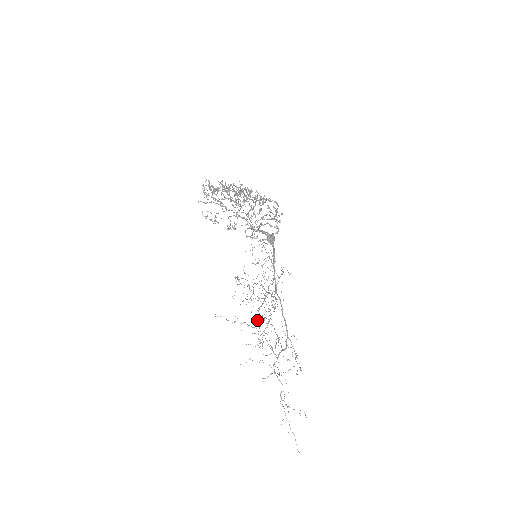
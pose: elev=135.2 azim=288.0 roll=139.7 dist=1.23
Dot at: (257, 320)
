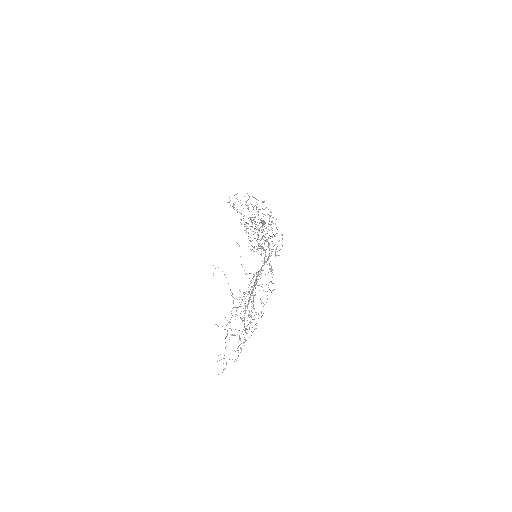
Dot at: (245, 329)
